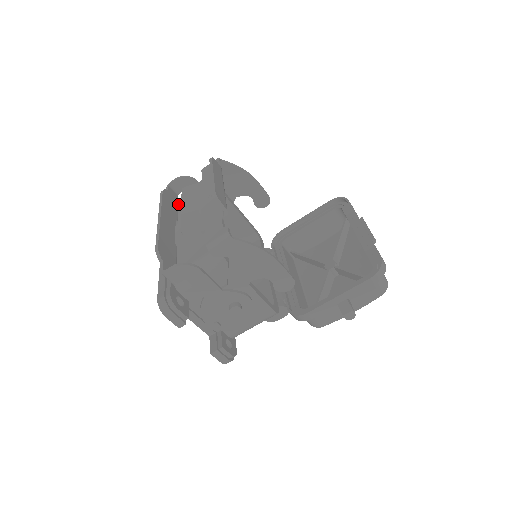
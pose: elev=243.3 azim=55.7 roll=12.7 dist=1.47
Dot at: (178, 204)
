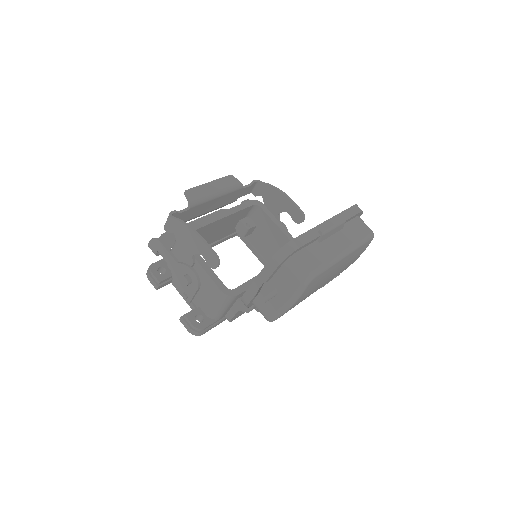
Dot at: occluded
